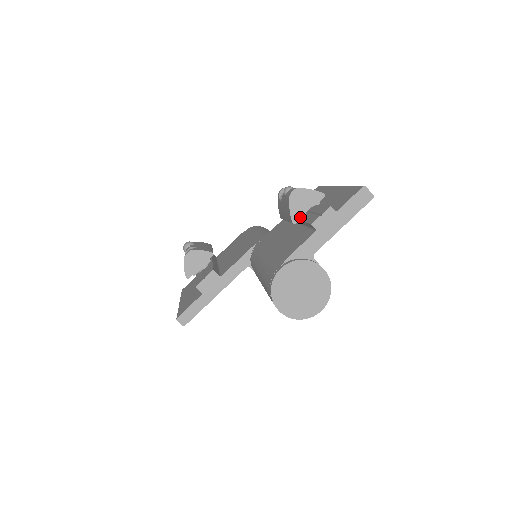
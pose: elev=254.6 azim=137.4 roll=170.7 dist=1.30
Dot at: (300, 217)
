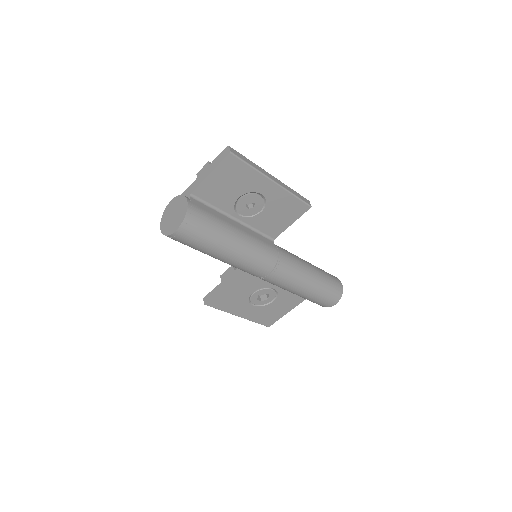
Dot at: occluded
